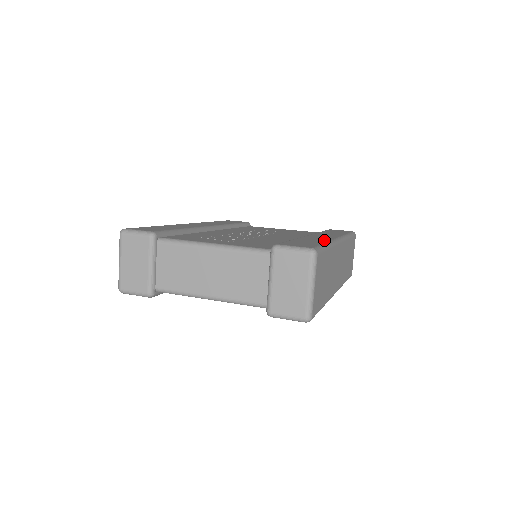
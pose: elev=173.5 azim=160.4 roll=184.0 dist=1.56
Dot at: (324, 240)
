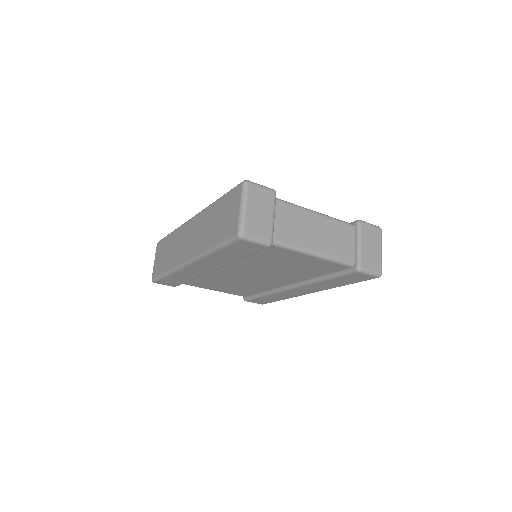
Dot at: occluded
